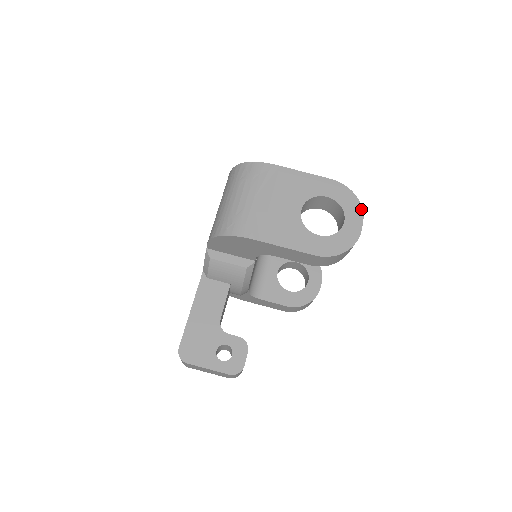
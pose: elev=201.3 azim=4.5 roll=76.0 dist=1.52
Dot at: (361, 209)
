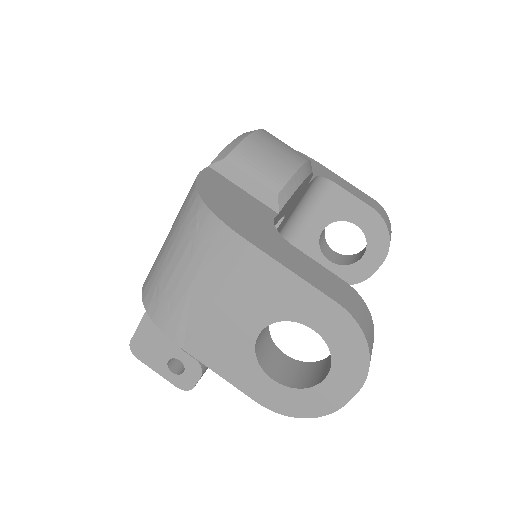
Dot at: (365, 374)
